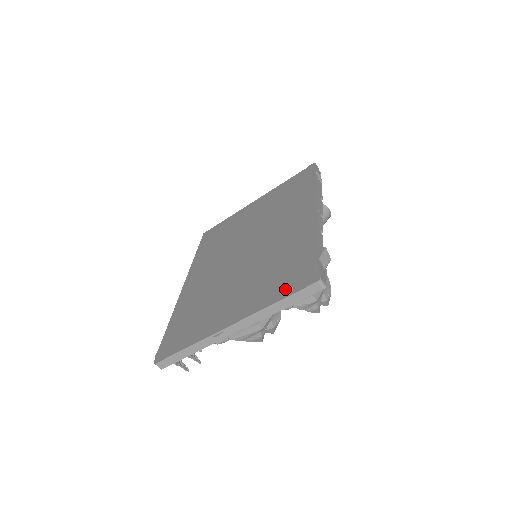
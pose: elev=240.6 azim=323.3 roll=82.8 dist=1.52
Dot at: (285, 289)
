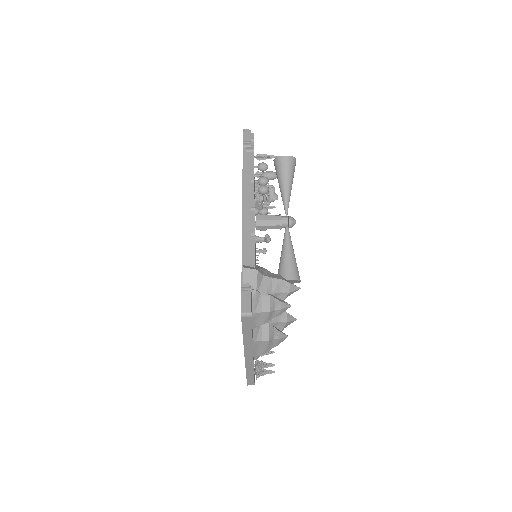
Dot at: occluded
